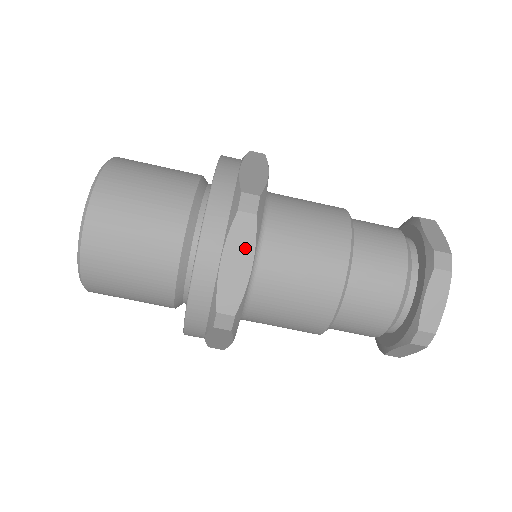
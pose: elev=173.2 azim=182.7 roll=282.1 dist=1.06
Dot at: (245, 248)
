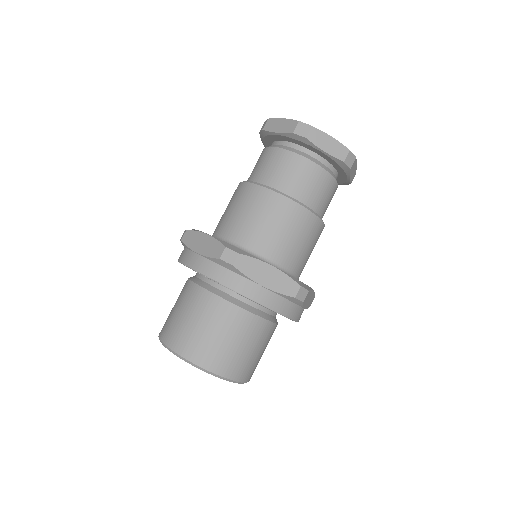
Dot at: occluded
